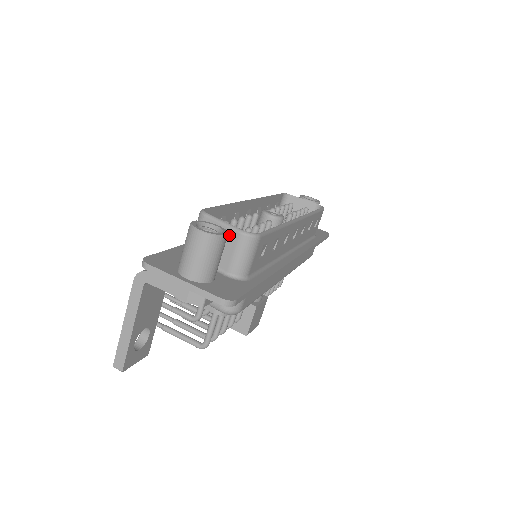
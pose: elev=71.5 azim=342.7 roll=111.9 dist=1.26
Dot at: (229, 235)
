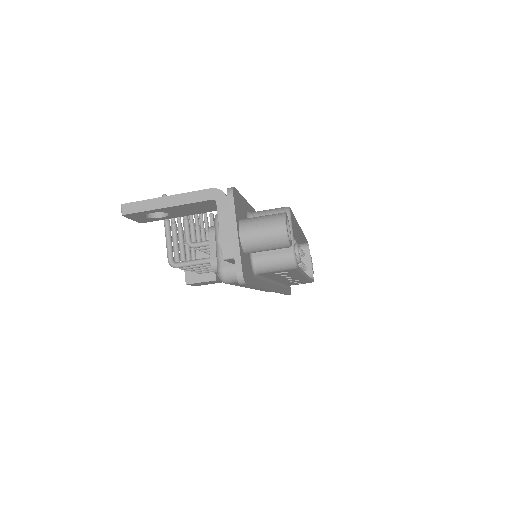
Dot at: occluded
